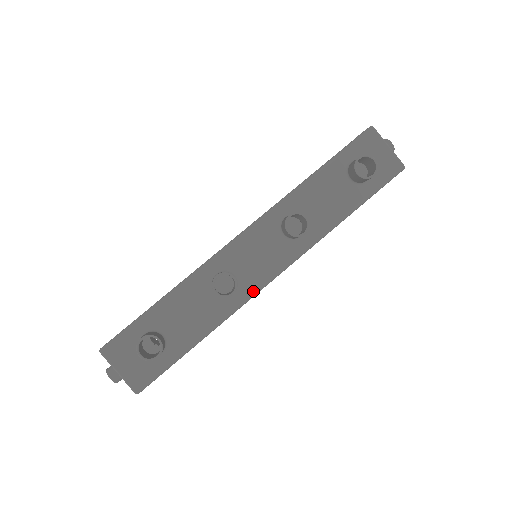
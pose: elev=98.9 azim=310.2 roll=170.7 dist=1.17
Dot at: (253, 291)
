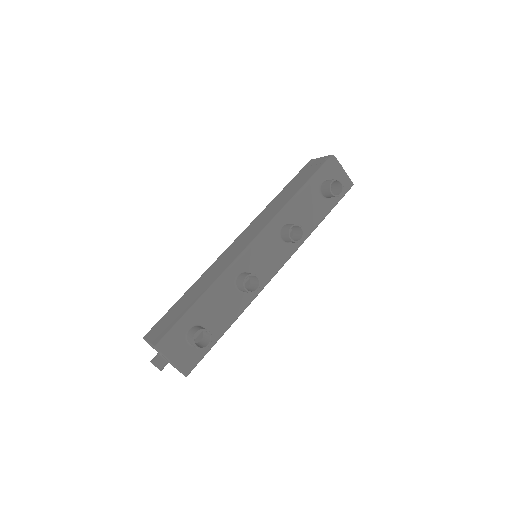
Dot at: (264, 285)
